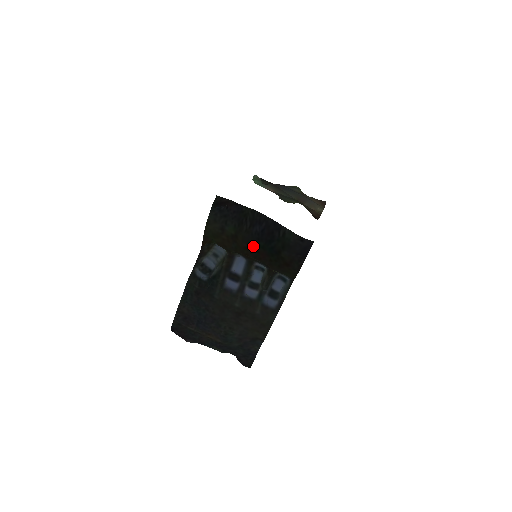
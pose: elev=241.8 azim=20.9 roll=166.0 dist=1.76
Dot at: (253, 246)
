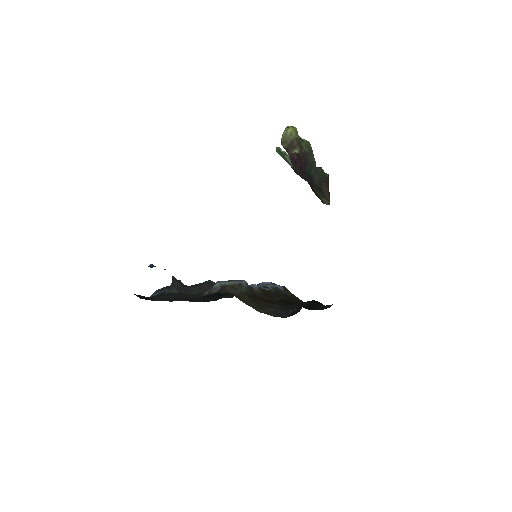
Dot at: occluded
